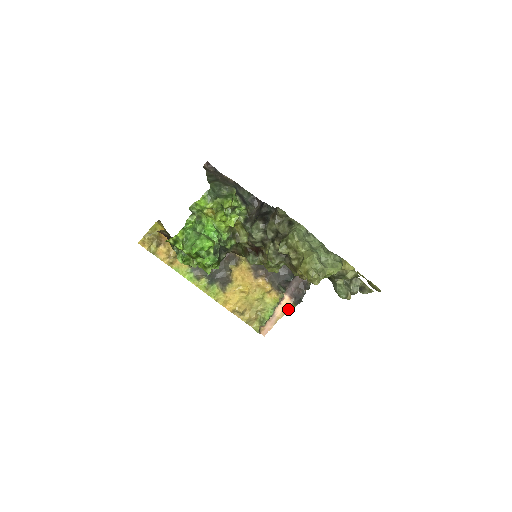
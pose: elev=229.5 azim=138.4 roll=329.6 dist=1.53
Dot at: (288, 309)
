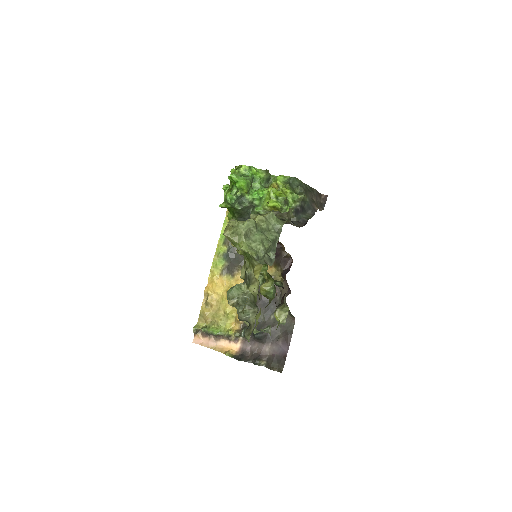
Dot at: (227, 352)
